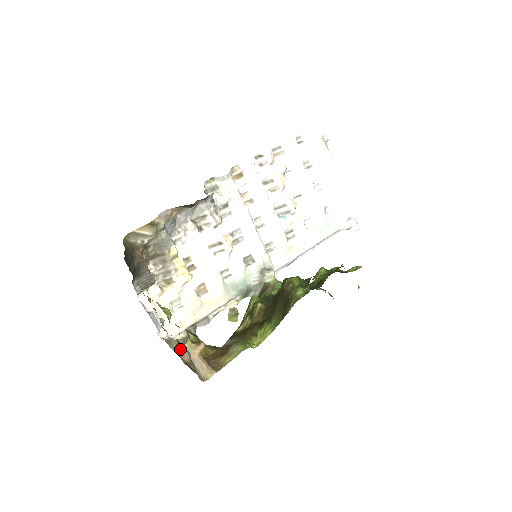
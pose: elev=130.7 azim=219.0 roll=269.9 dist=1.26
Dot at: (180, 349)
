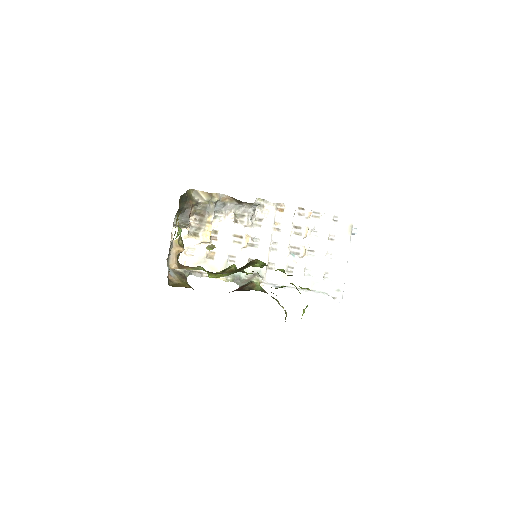
Dot at: (172, 272)
